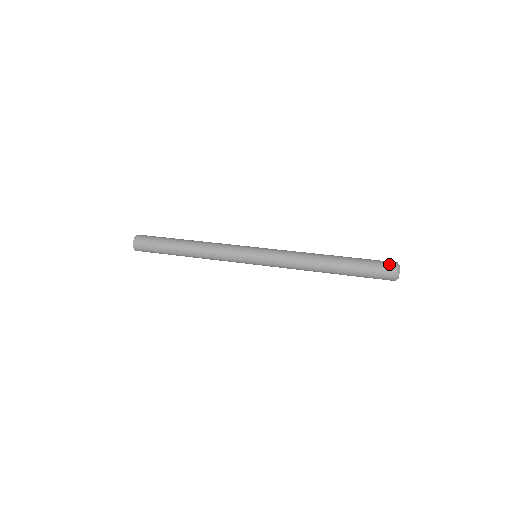
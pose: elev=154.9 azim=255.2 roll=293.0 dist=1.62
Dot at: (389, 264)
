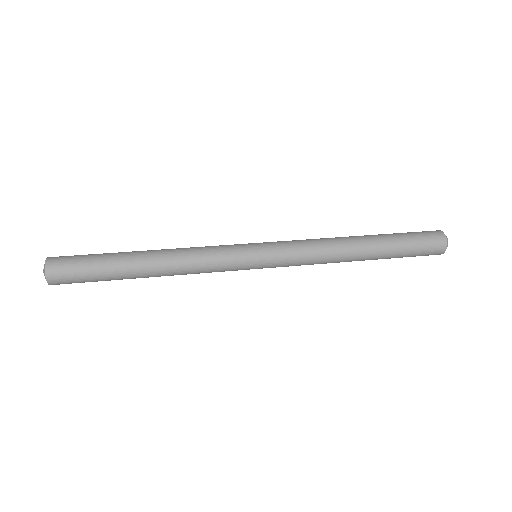
Dot at: (436, 237)
